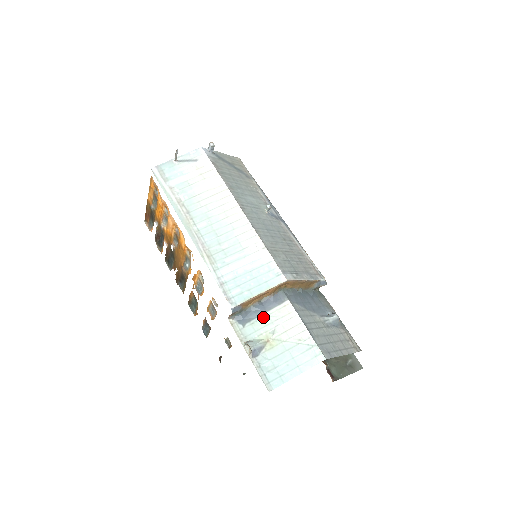
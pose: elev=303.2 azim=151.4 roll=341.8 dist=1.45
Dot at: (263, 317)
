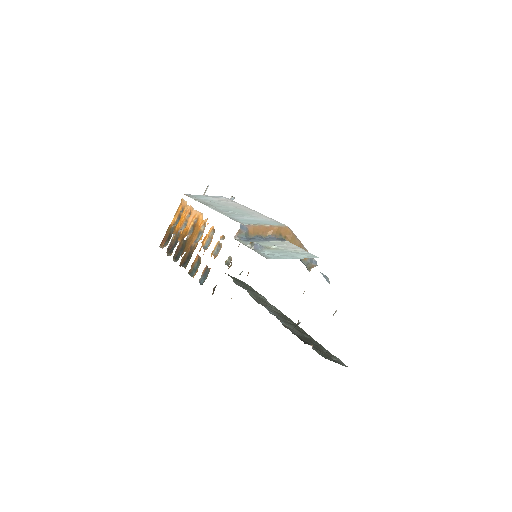
Dot at: (265, 242)
